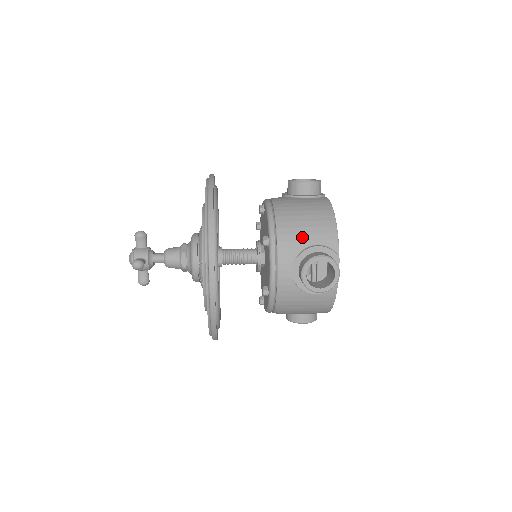
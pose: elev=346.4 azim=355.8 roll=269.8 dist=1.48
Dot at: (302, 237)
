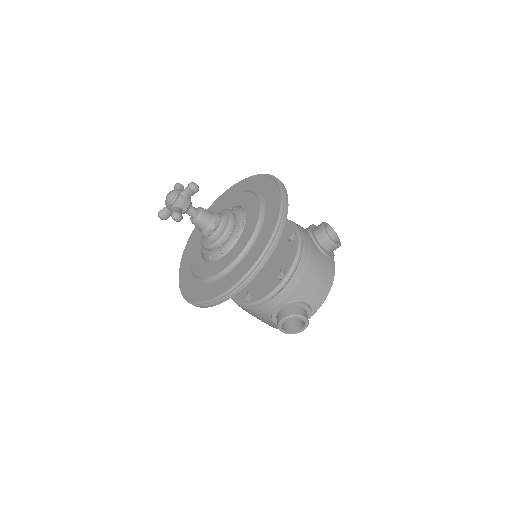
Dot at: (304, 292)
